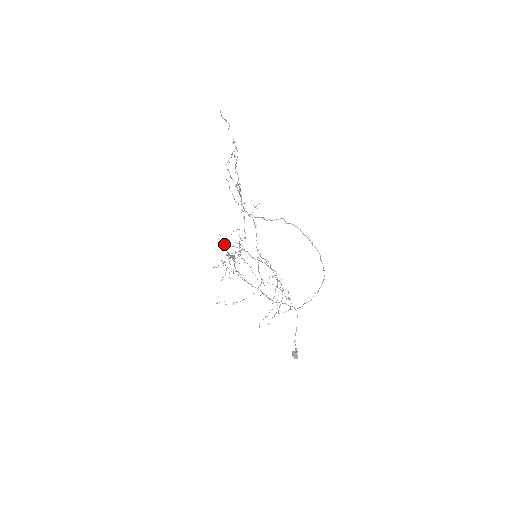
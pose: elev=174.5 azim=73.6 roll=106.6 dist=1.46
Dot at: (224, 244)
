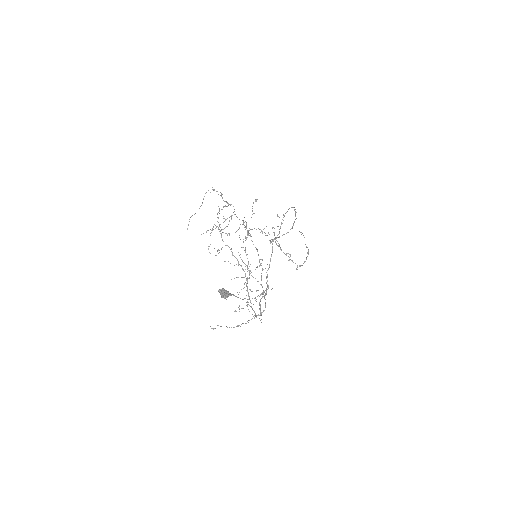
Dot at: (247, 278)
